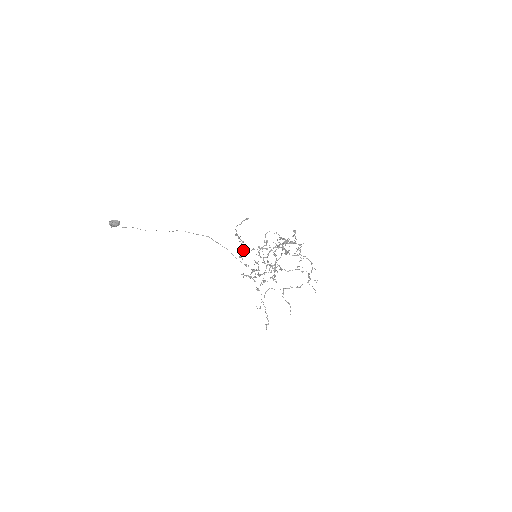
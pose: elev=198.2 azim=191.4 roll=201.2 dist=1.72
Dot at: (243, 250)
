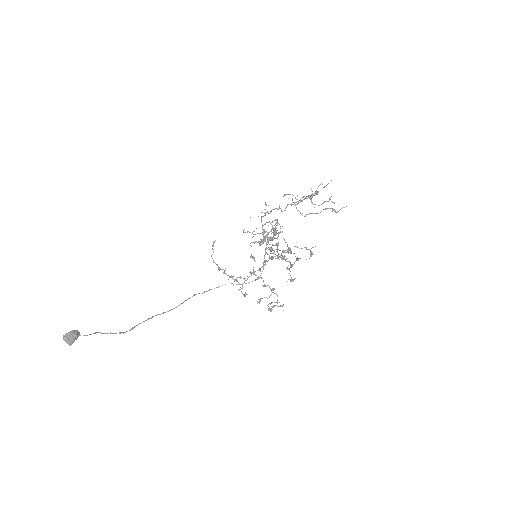
Dot at: (240, 277)
